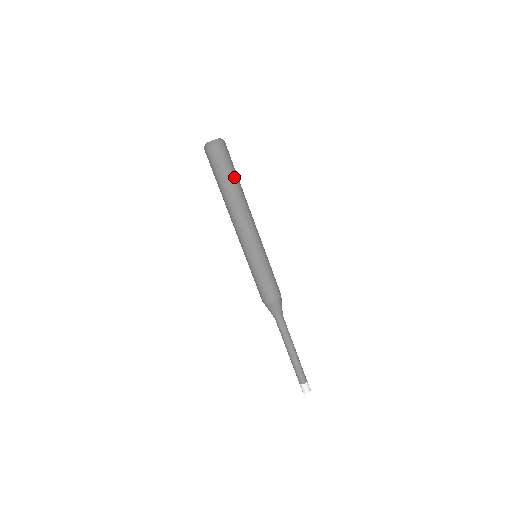
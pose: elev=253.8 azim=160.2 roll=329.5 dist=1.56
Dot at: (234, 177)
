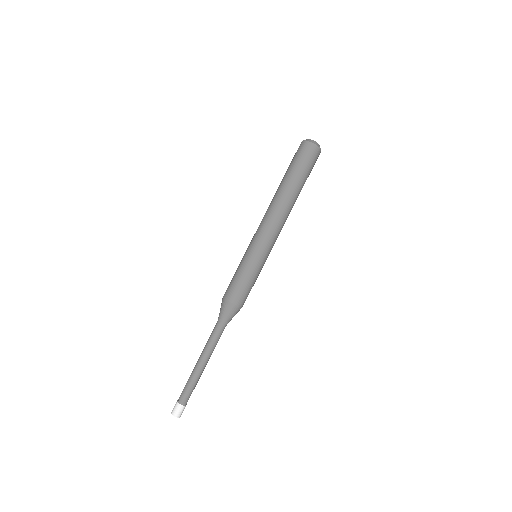
Dot at: (300, 178)
